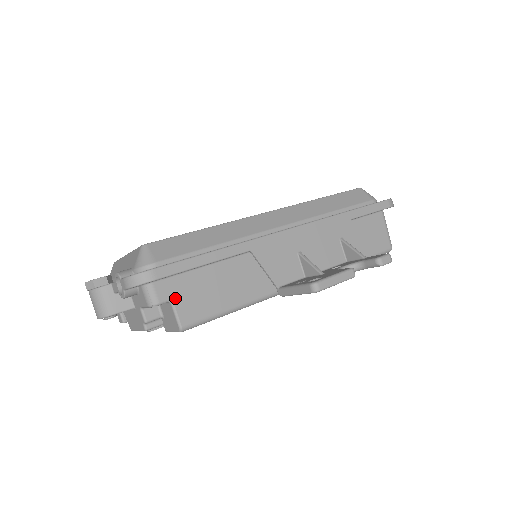
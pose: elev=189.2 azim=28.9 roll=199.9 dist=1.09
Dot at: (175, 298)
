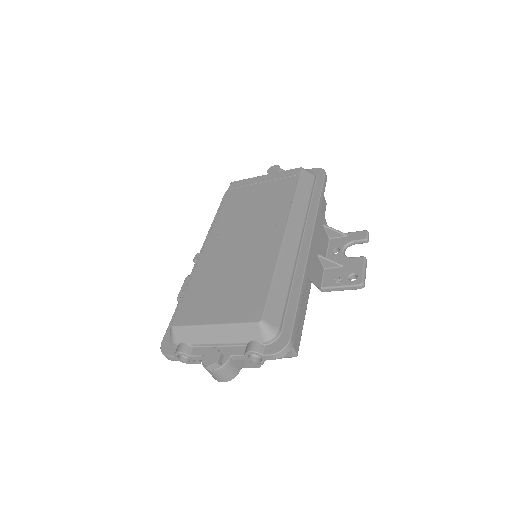
Dot at: occluded
